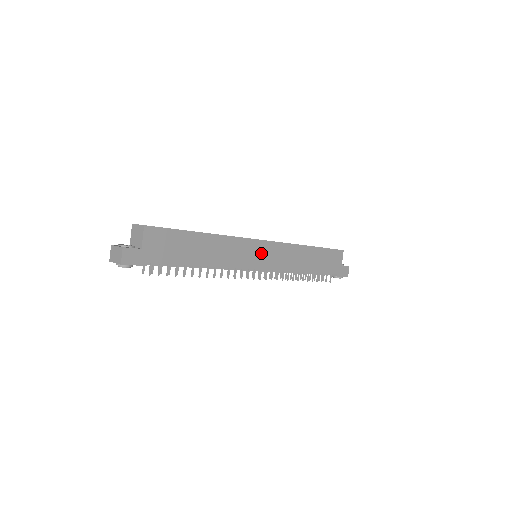
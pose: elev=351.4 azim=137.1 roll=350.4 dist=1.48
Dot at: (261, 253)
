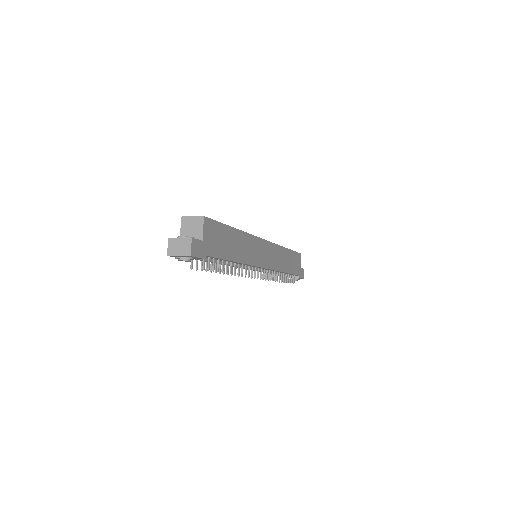
Dot at: (264, 252)
